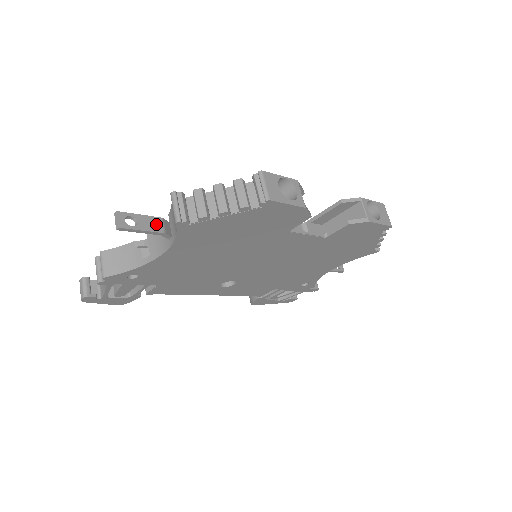
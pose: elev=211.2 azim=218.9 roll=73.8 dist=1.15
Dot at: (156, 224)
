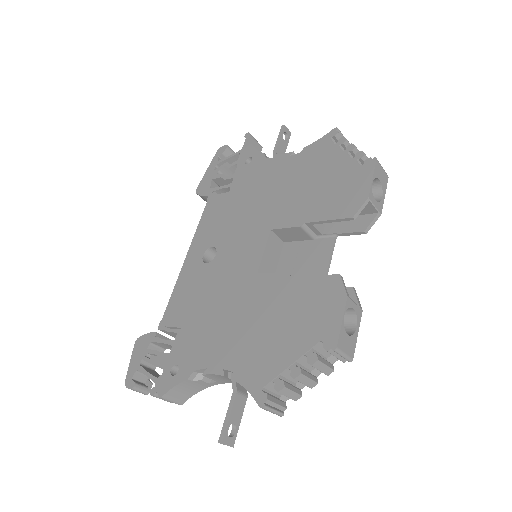
Dot at: (240, 402)
